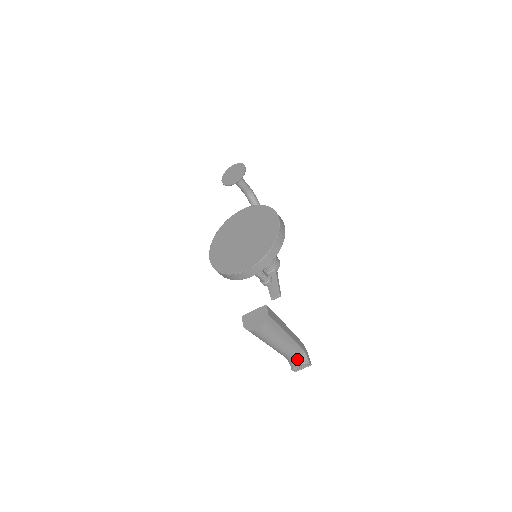
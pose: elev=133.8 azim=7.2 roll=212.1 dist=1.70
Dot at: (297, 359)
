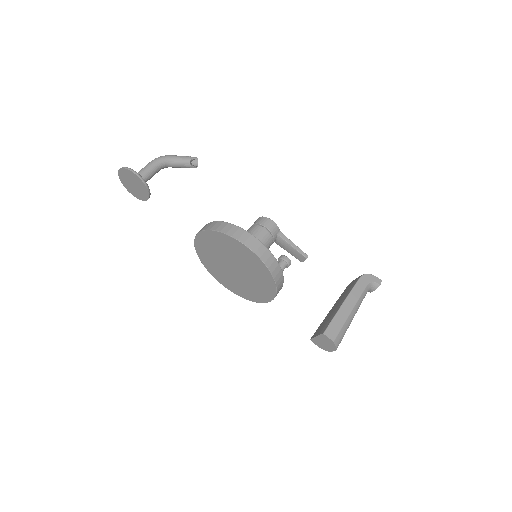
Dot at: occluded
